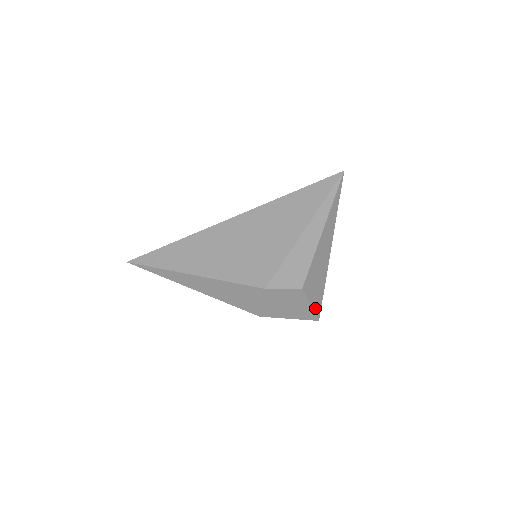
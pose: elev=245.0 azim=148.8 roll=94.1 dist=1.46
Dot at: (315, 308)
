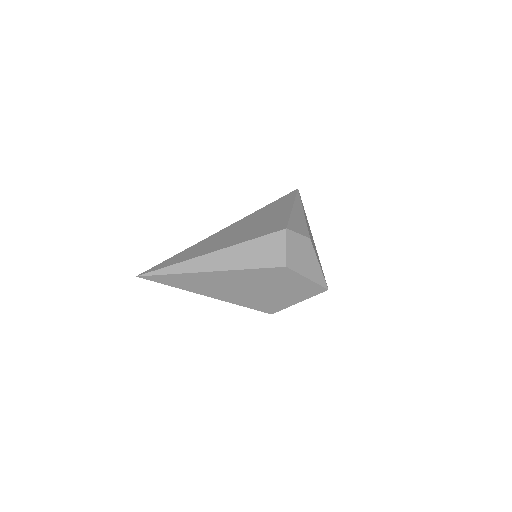
Dot at: (322, 272)
